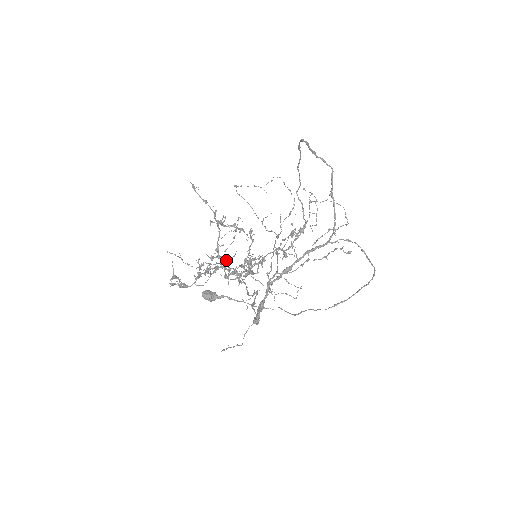
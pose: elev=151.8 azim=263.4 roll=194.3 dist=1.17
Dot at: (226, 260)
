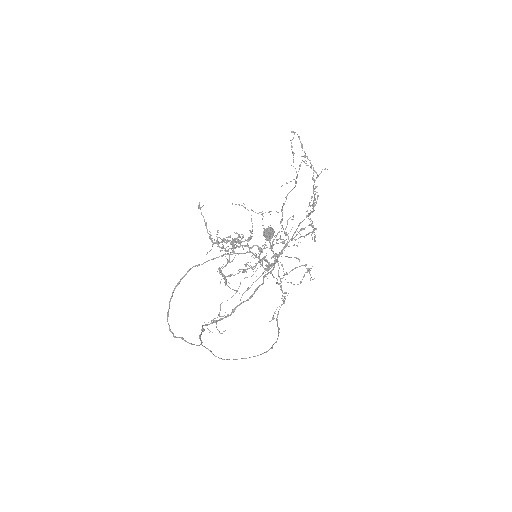
Dot at: (228, 261)
